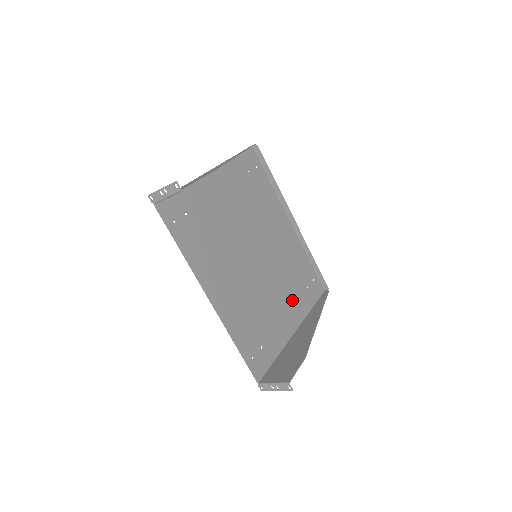
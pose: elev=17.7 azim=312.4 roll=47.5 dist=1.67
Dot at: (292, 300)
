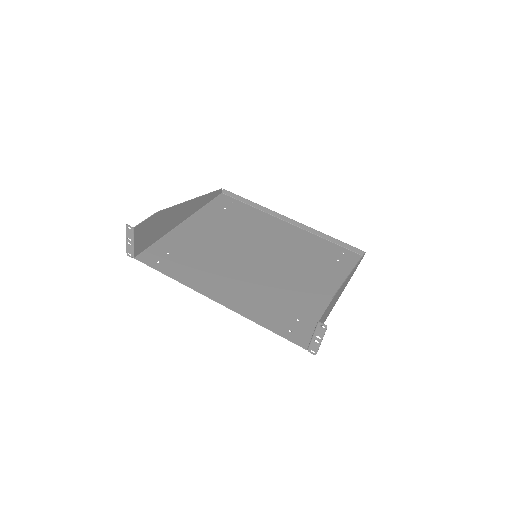
Dot at: (321, 275)
